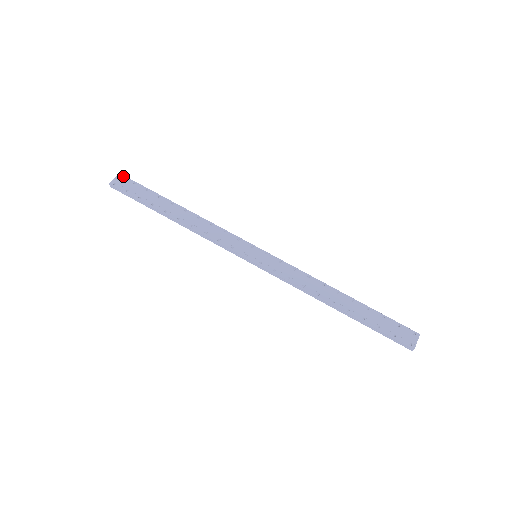
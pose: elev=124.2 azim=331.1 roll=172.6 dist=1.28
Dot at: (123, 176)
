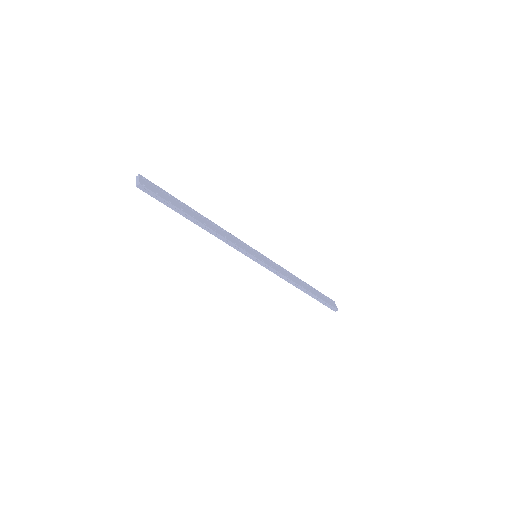
Dot at: (144, 177)
